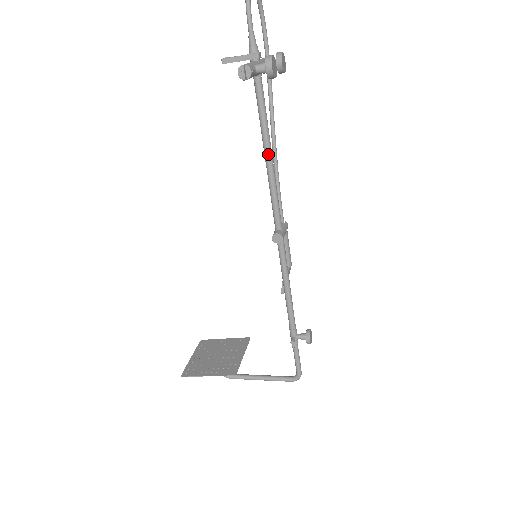
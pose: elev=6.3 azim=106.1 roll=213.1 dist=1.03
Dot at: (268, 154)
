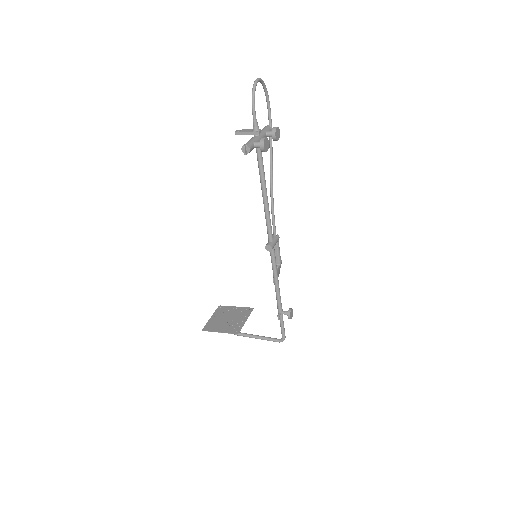
Dot at: (264, 193)
